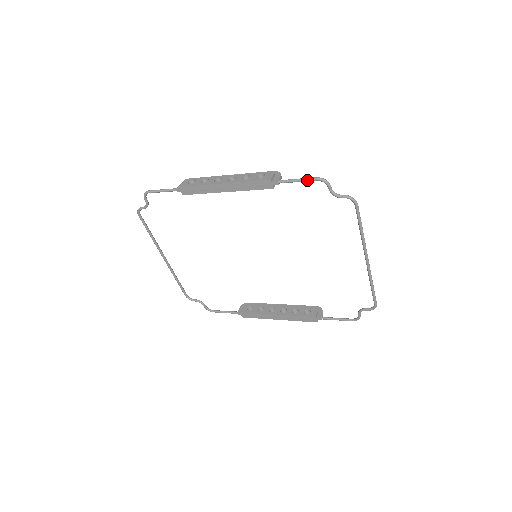
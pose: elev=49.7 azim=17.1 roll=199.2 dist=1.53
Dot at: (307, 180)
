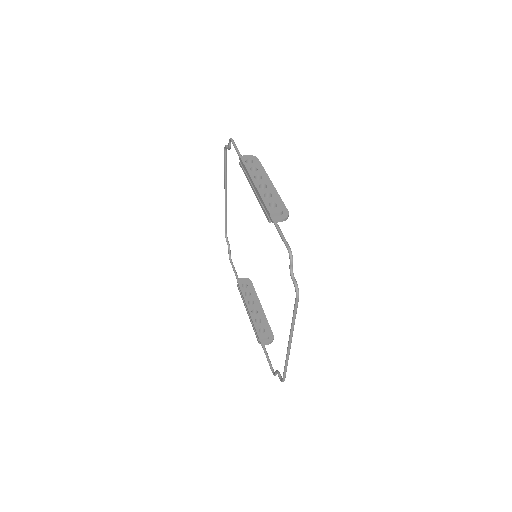
Dot at: (284, 241)
